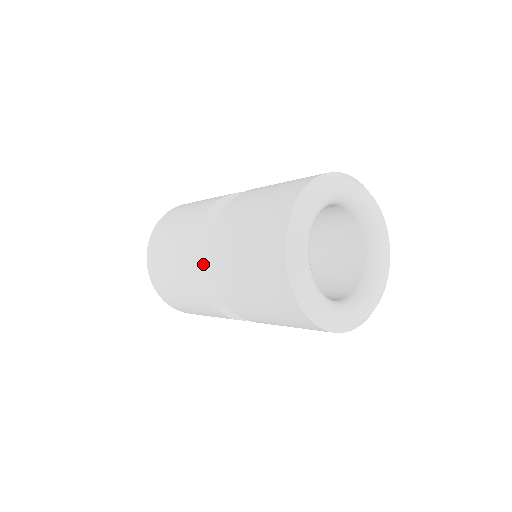
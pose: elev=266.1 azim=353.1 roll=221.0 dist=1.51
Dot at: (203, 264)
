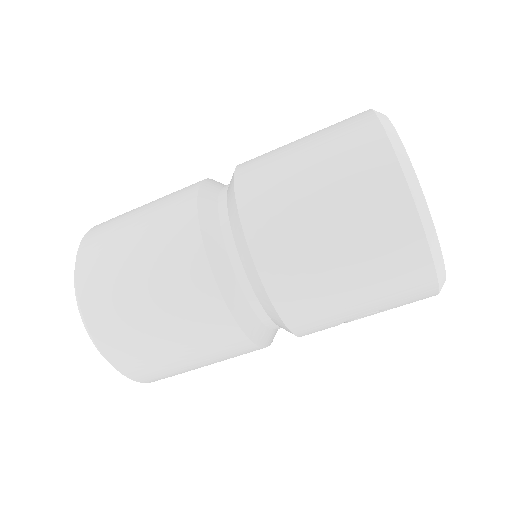
Dot at: (218, 252)
